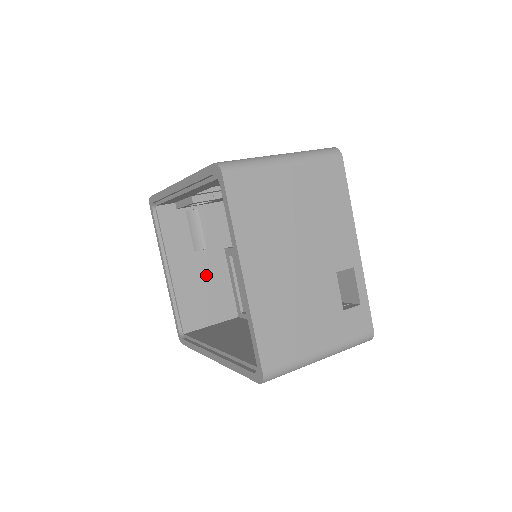
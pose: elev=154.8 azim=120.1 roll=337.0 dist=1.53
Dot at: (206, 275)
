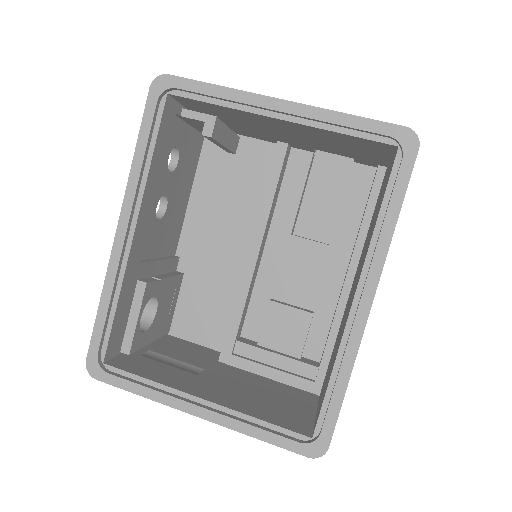
Dot at: (239, 385)
